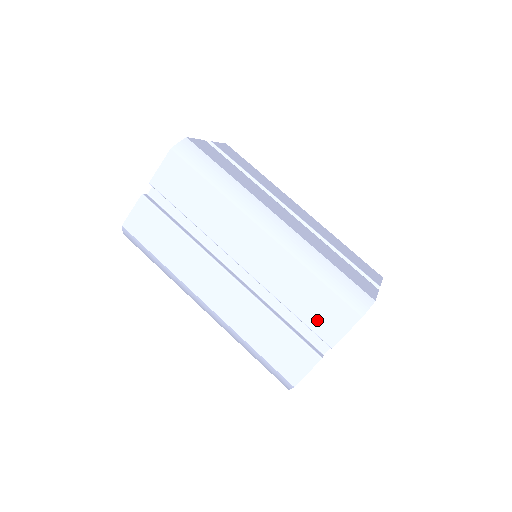
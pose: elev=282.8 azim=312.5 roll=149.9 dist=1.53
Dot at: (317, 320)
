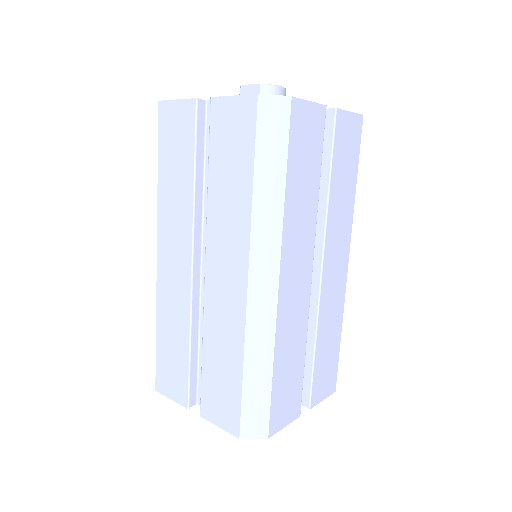
Dot at: (211, 390)
